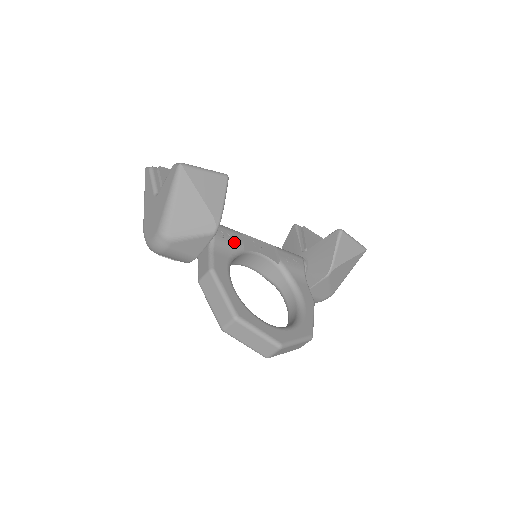
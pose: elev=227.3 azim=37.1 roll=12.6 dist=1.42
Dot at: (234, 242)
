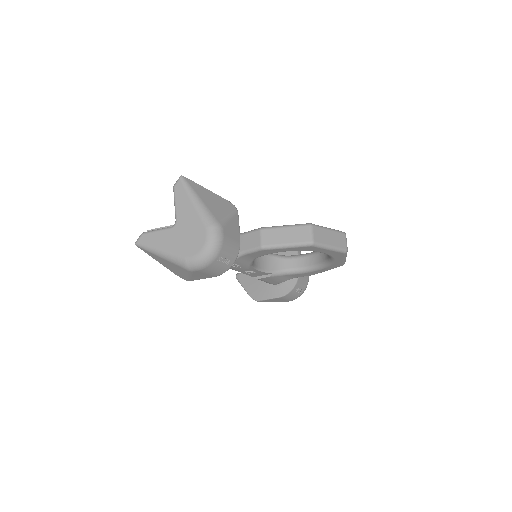
Dot at: occluded
